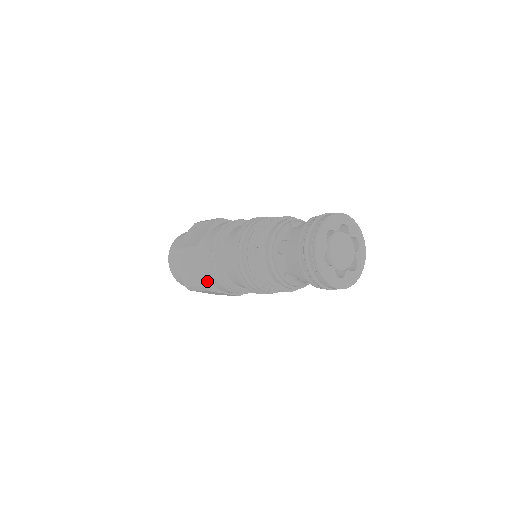
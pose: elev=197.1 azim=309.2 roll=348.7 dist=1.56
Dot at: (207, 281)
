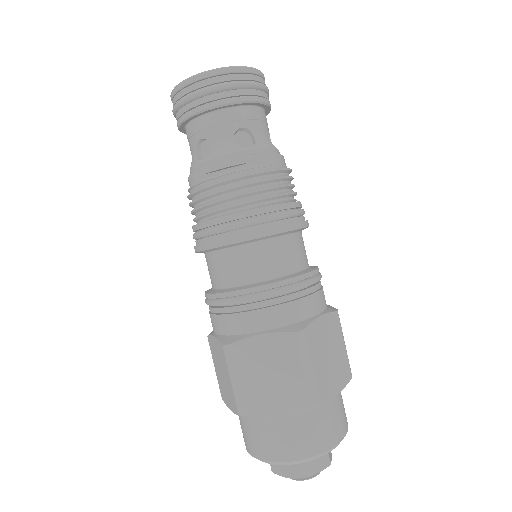
Dot at: (222, 338)
